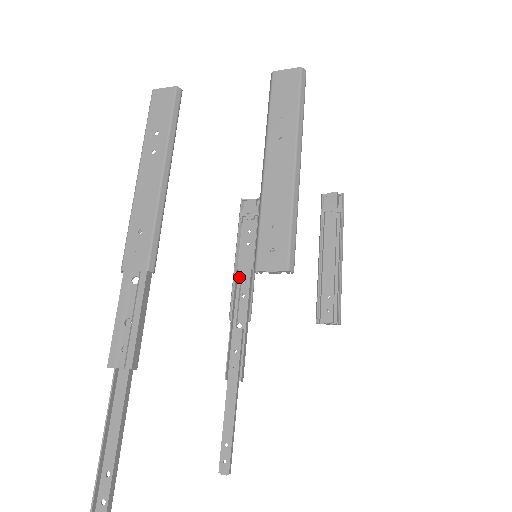
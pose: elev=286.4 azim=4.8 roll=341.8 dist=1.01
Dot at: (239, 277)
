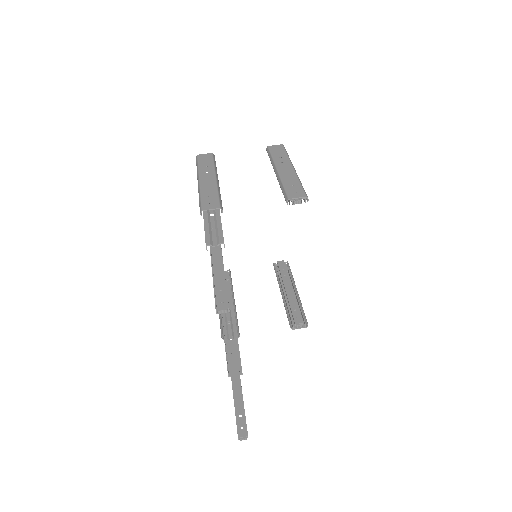
Dot at: (223, 313)
